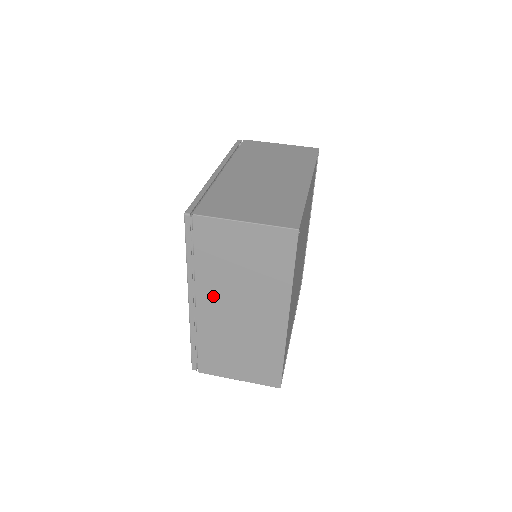
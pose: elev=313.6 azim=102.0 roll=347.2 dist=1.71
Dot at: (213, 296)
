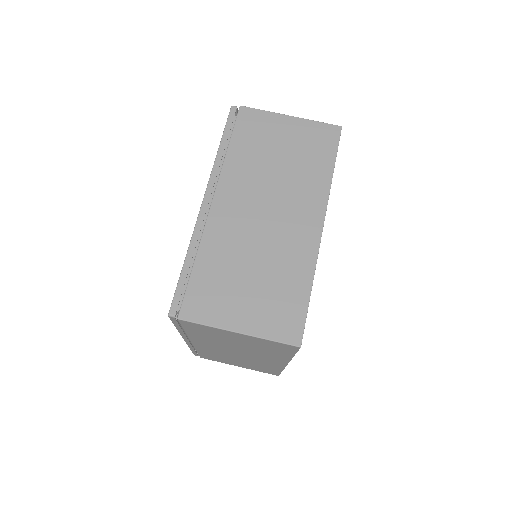
Dot at: (209, 344)
